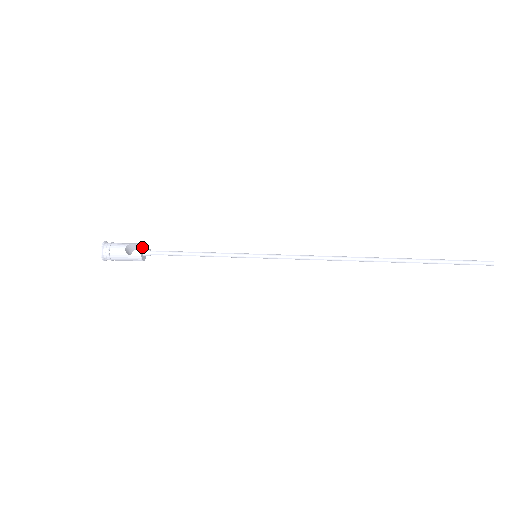
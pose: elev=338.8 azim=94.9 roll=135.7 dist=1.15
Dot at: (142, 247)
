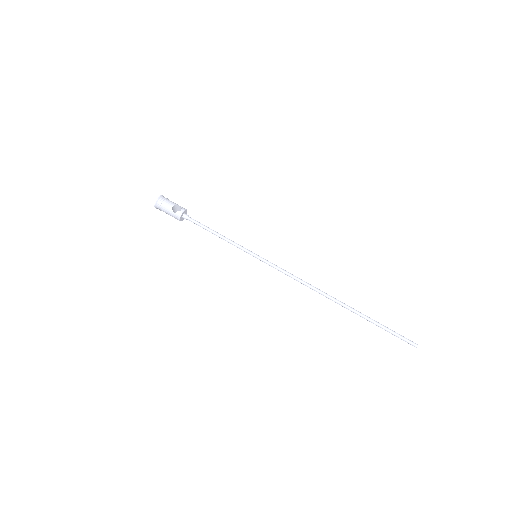
Dot at: (184, 211)
